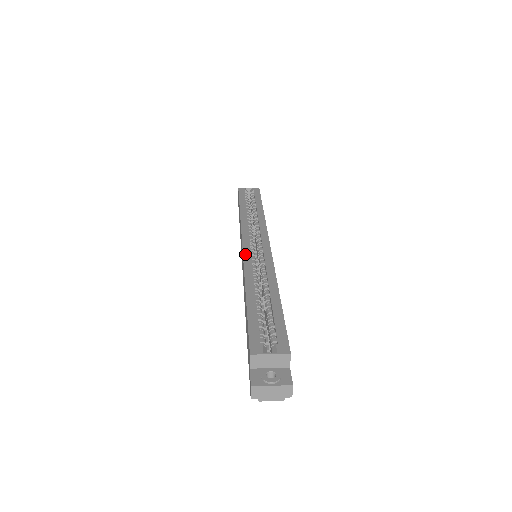
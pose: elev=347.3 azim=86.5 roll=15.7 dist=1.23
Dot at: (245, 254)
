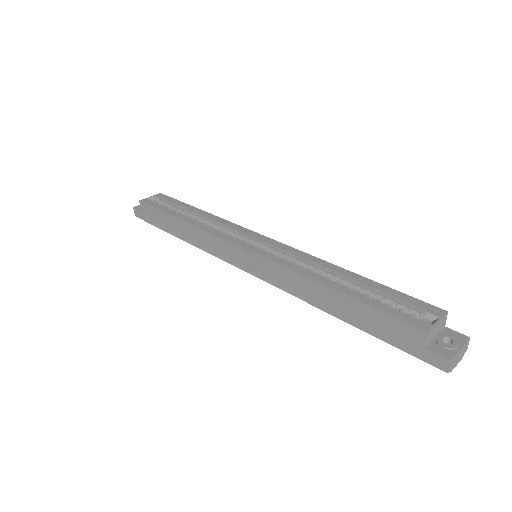
Dot at: (264, 255)
